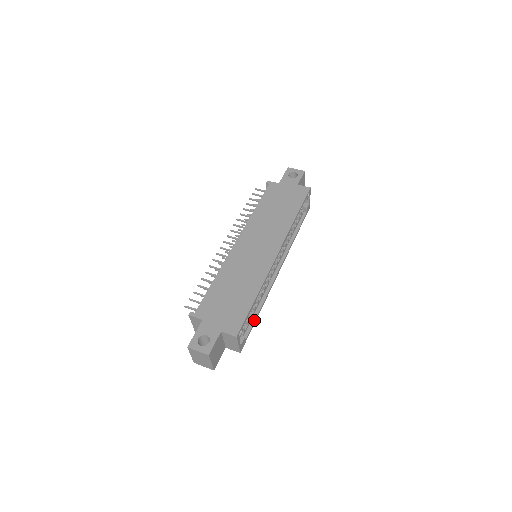
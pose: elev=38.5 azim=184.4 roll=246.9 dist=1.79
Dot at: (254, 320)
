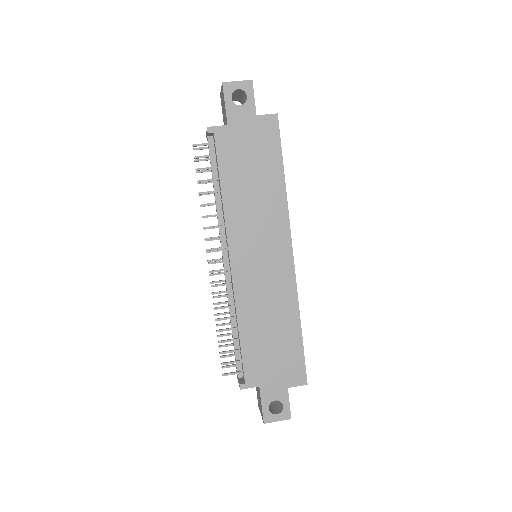
Dot at: occluded
